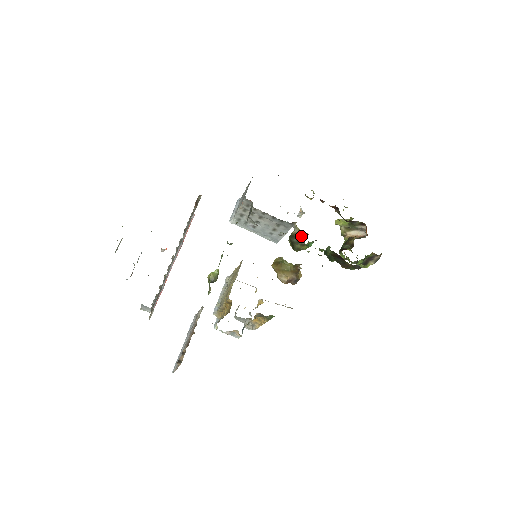
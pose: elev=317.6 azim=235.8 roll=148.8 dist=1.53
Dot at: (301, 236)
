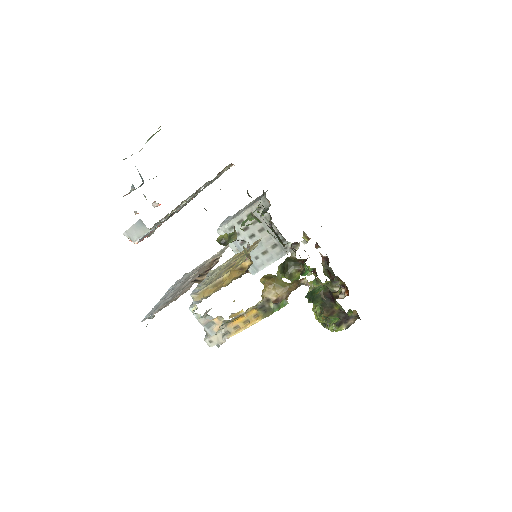
Dot at: (301, 260)
